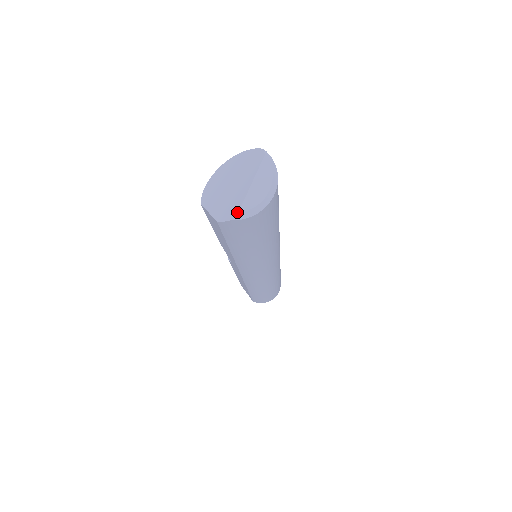
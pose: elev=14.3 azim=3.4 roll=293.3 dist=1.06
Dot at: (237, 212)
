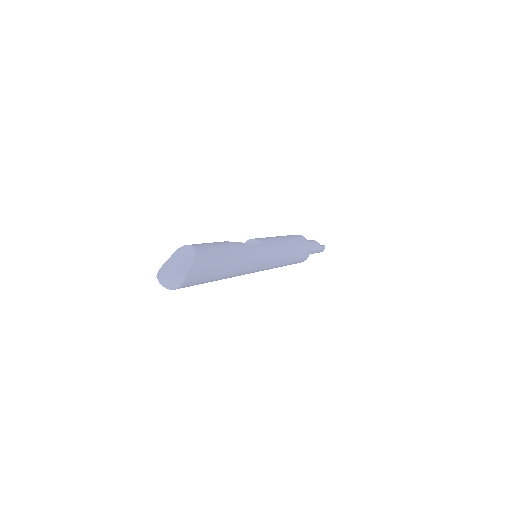
Dot at: (158, 278)
